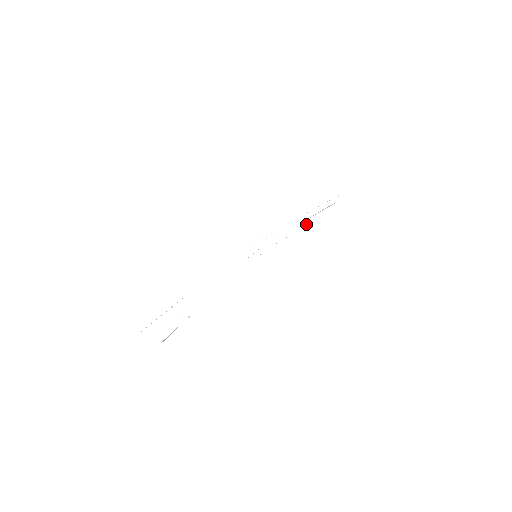
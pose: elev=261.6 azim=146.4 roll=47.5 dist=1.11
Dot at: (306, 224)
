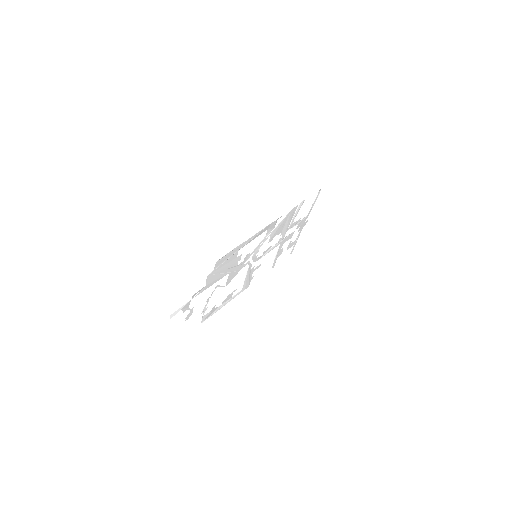
Dot at: (277, 225)
